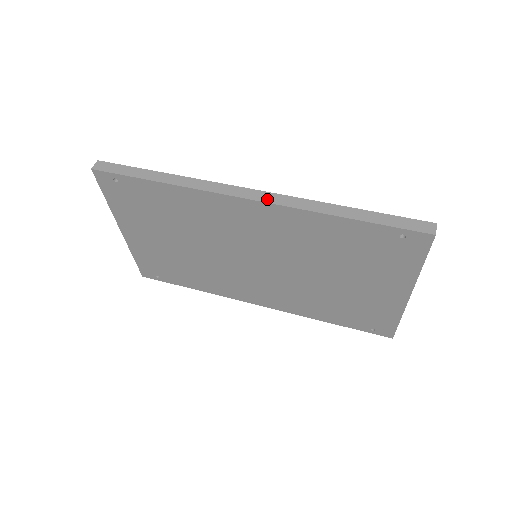
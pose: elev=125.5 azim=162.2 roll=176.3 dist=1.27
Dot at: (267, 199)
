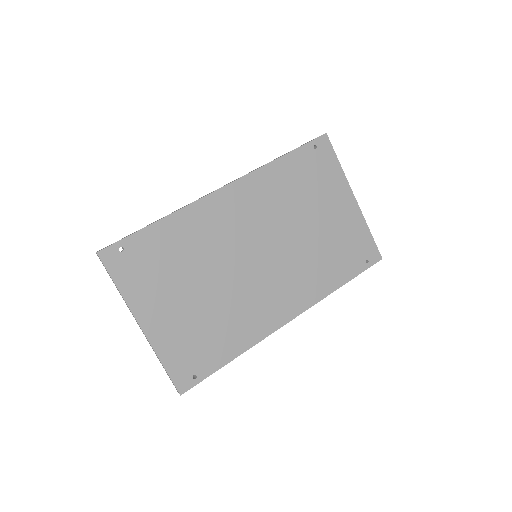
Dot at: (234, 181)
